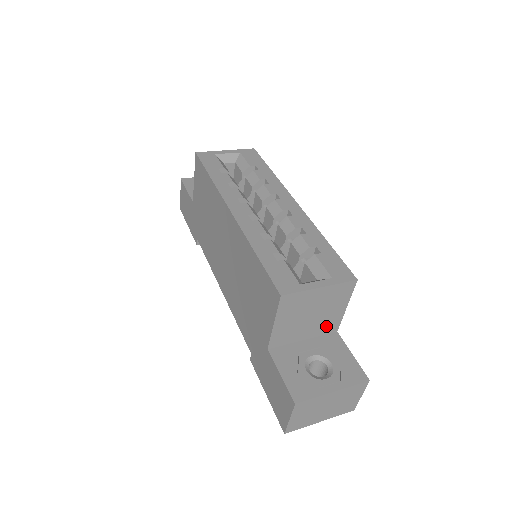
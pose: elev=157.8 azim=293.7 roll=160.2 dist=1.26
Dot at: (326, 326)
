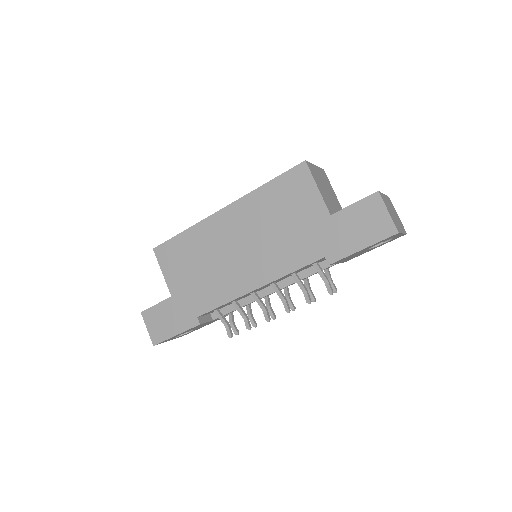
Dot at: (339, 208)
